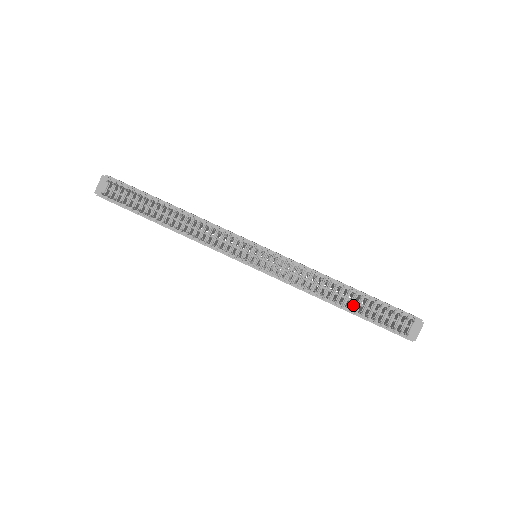
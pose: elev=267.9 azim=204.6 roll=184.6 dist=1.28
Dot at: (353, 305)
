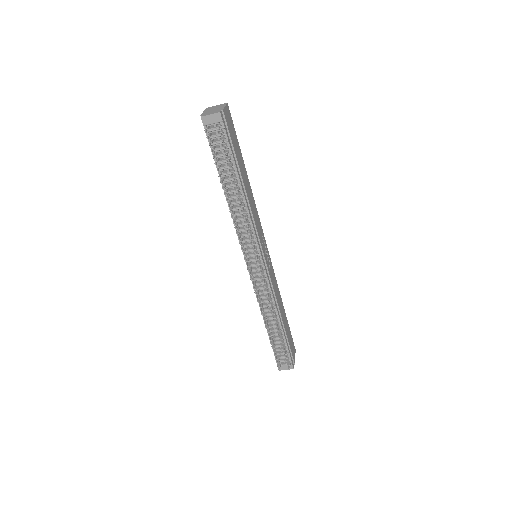
Dot at: occluded
